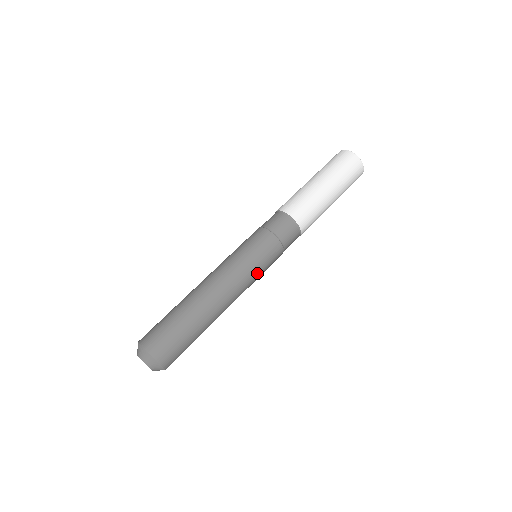
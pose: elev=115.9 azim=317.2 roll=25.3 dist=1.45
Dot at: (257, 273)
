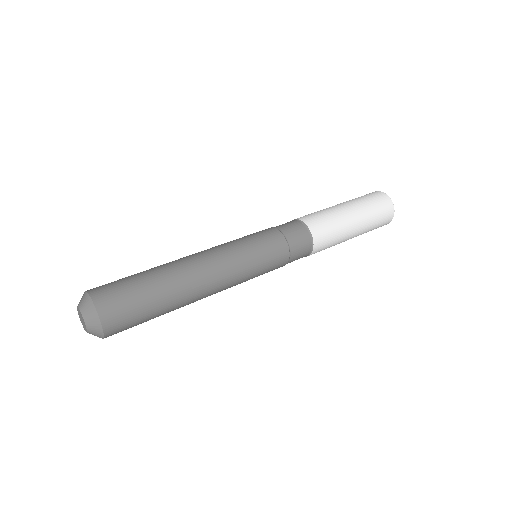
Dot at: (252, 265)
